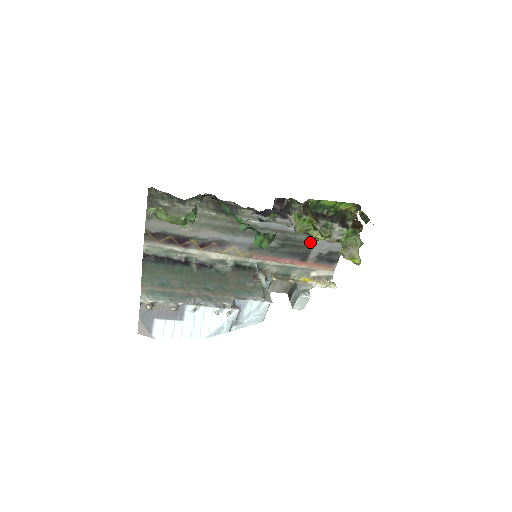
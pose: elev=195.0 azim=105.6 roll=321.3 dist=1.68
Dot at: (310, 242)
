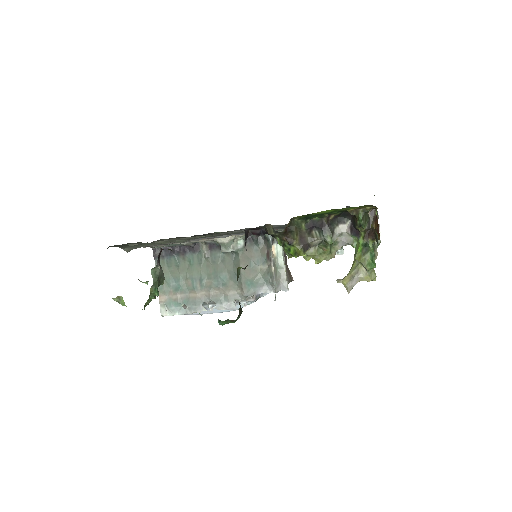
Dot at: occluded
